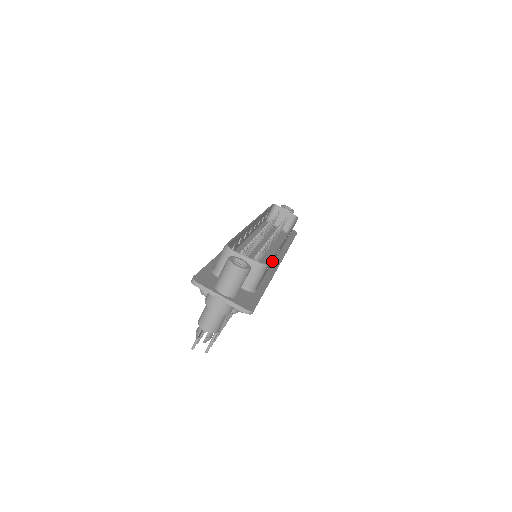
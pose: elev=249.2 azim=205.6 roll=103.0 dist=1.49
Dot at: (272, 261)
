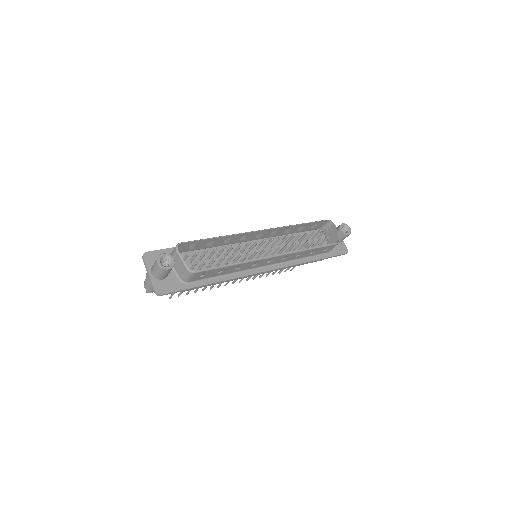
Dot at: (235, 269)
